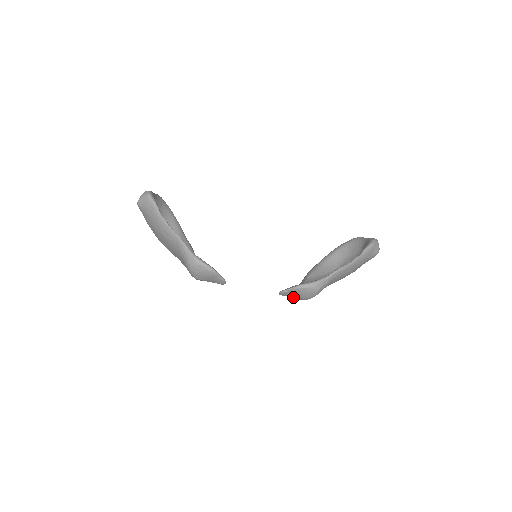
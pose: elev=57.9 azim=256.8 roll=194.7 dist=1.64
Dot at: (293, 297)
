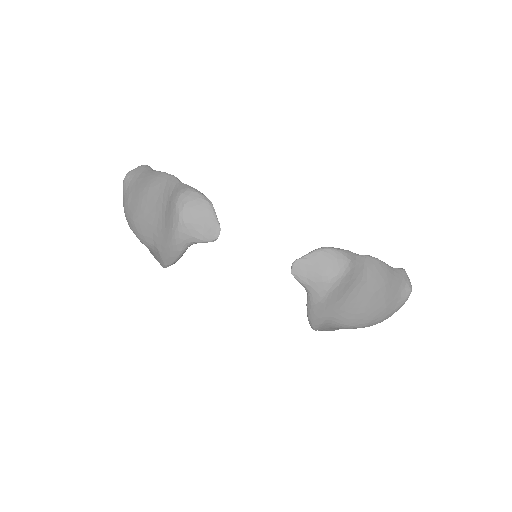
Dot at: (311, 279)
